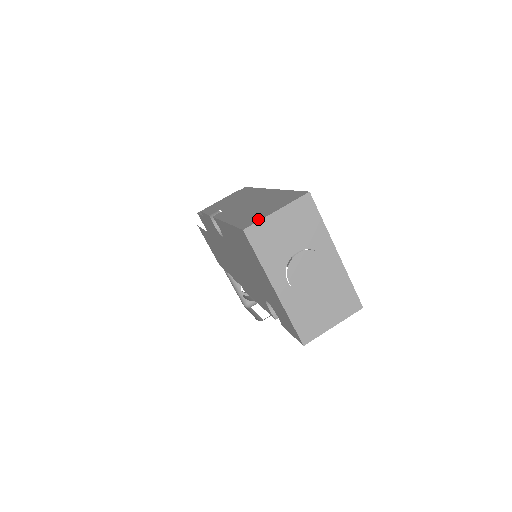
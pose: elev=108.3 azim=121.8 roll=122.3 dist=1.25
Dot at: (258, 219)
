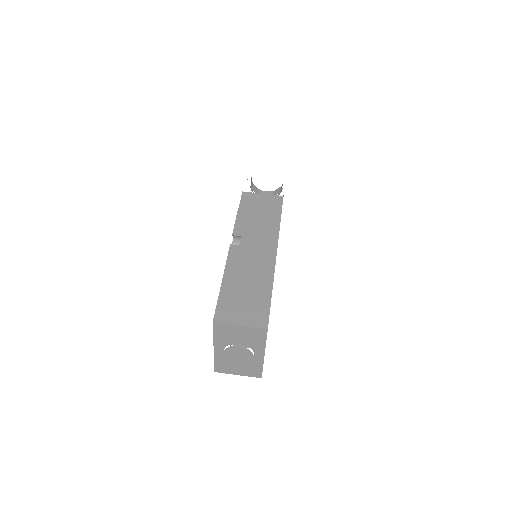
Dot at: (227, 320)
